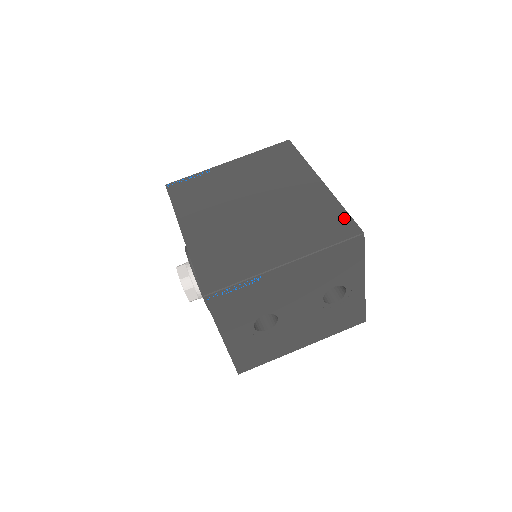
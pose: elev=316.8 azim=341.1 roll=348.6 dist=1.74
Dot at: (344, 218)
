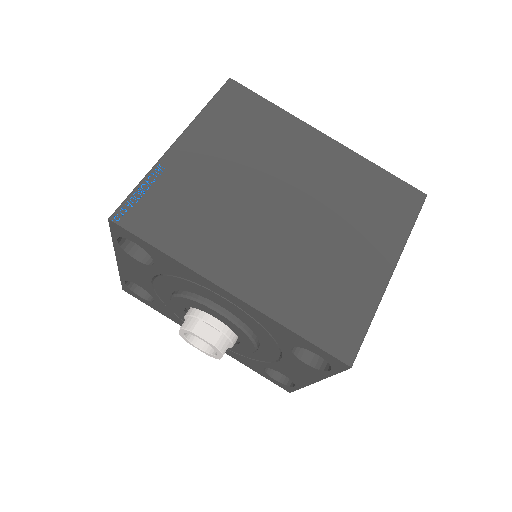
Dot at: (396, 183)
